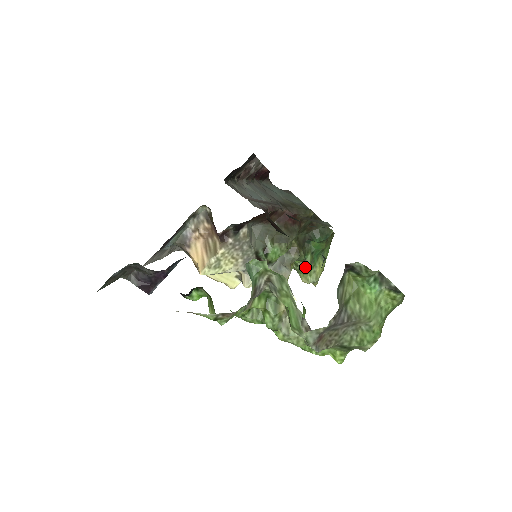
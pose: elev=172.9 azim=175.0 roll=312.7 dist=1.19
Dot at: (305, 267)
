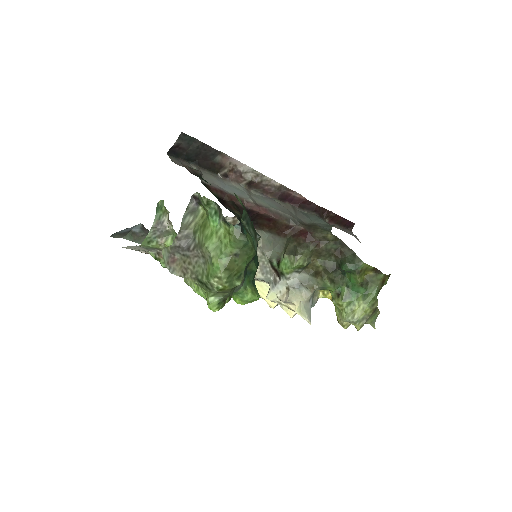
Dot at: (338, 300)
